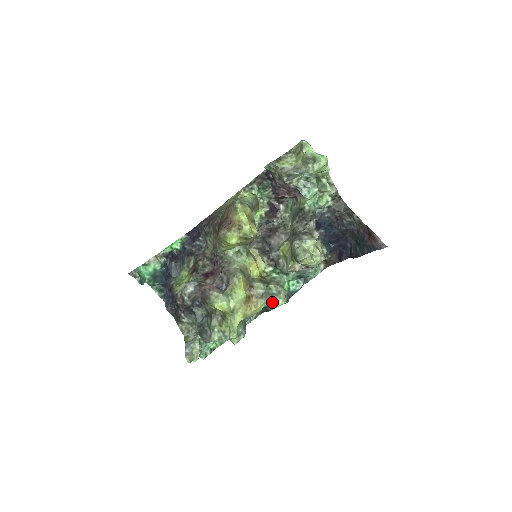
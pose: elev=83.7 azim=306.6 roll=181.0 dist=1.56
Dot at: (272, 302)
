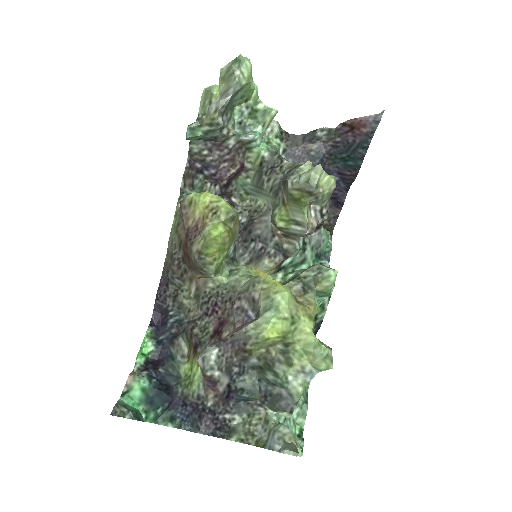
Dot at: (322, 285)
